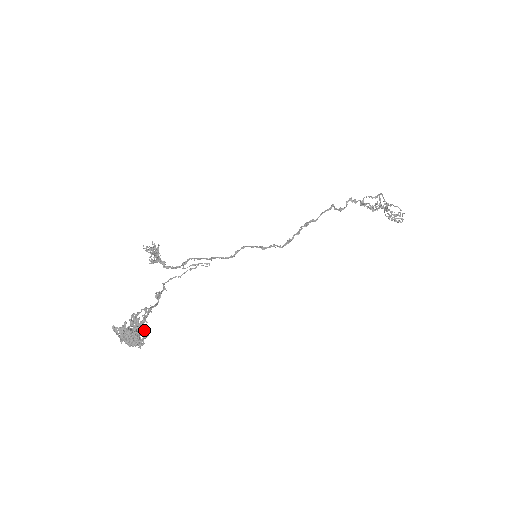
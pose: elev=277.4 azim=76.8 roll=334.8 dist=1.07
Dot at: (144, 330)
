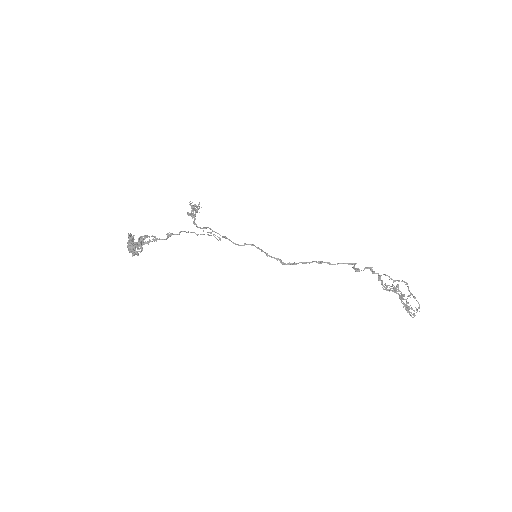
Dot at: occluded
